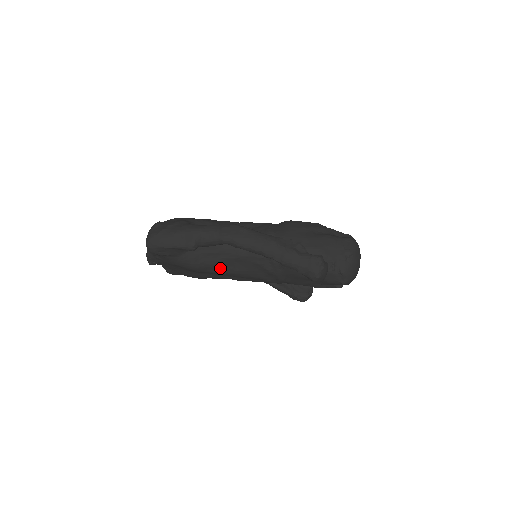
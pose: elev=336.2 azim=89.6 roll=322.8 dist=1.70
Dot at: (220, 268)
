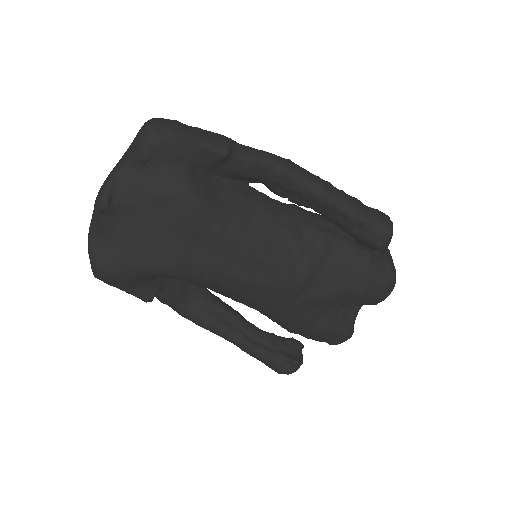
Dot at: (233, 226)
